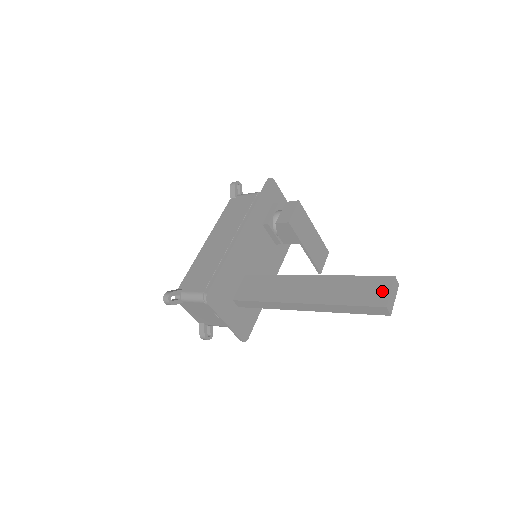
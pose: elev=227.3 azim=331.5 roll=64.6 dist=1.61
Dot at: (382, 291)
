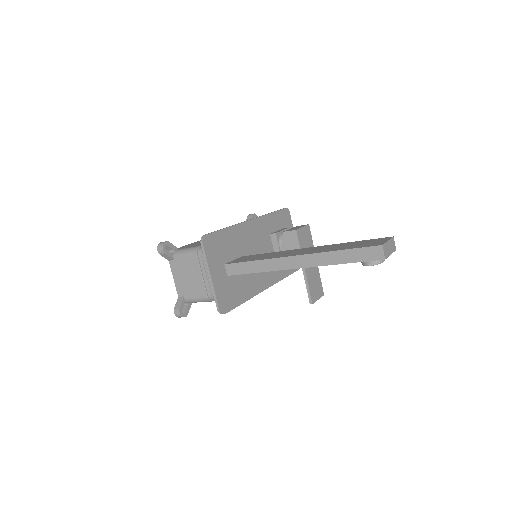
Dot at: (379, 241)
